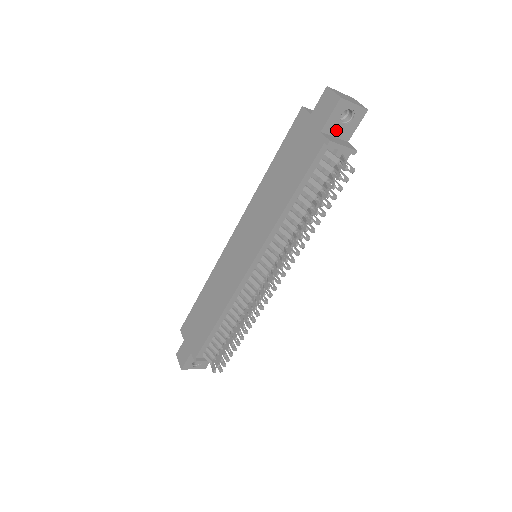
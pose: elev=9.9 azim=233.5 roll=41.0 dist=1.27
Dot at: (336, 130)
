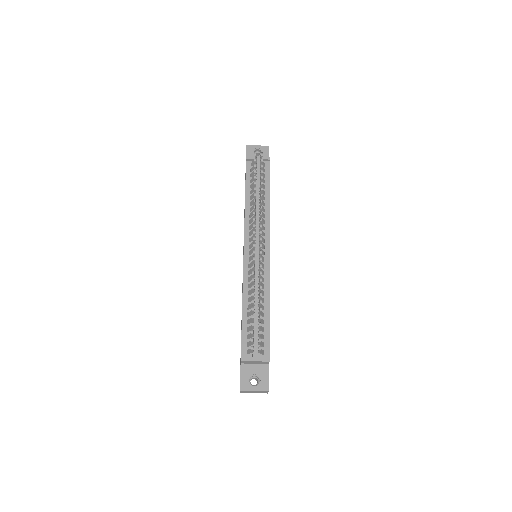
Dot at: occluded
